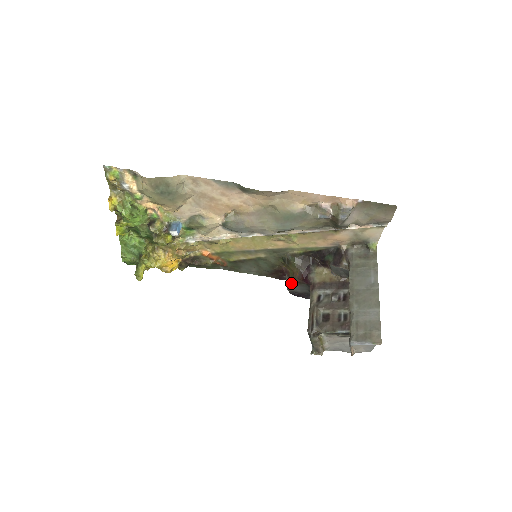
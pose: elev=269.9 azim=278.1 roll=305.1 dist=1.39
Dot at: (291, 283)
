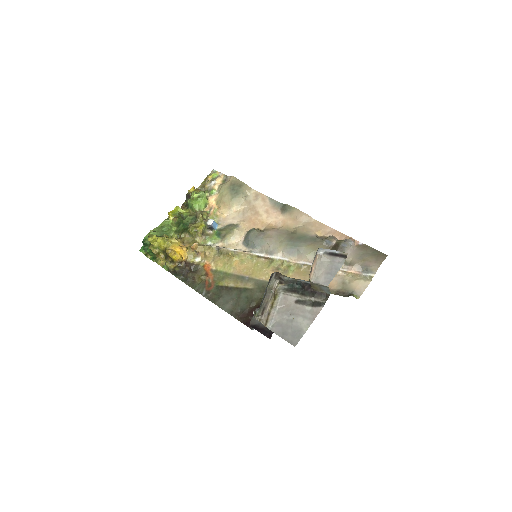
Dot at: occluded
